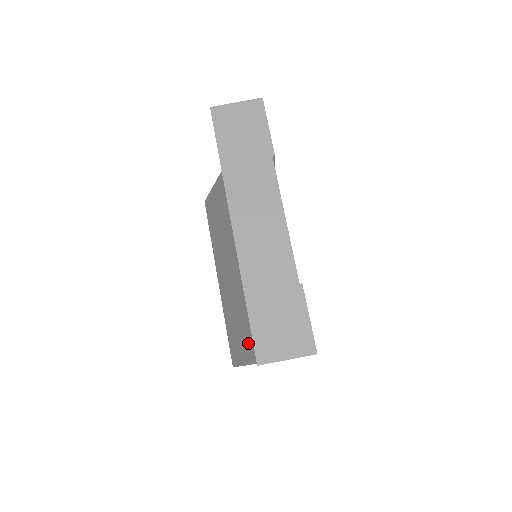
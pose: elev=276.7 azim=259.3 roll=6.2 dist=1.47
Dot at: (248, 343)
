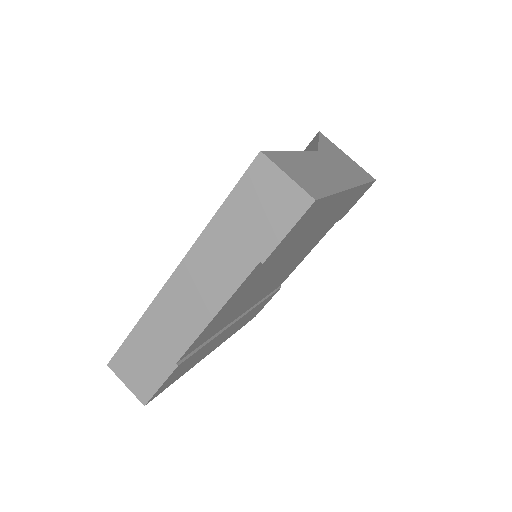
Dot at: occluded
